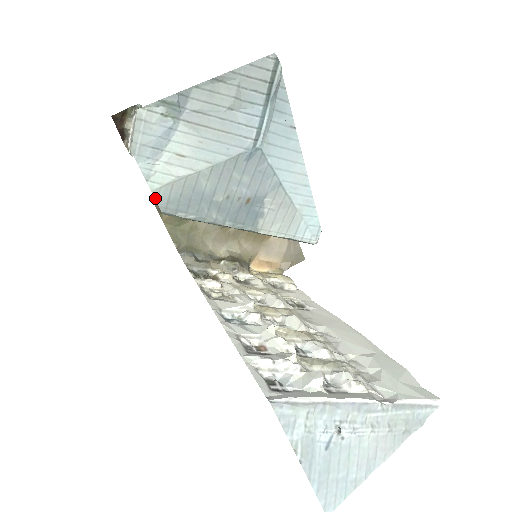
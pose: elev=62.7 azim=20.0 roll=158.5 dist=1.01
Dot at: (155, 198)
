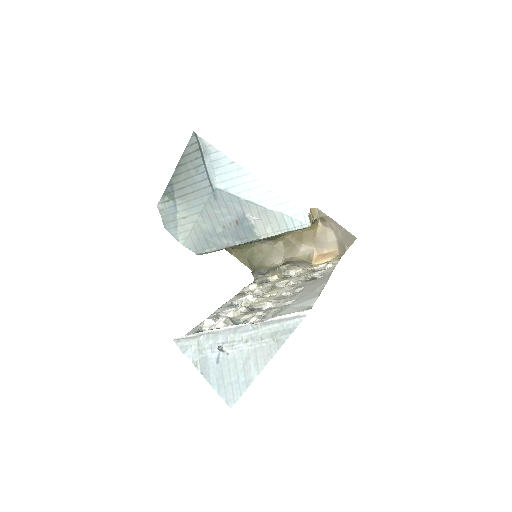
Dot at: (188, 248)
